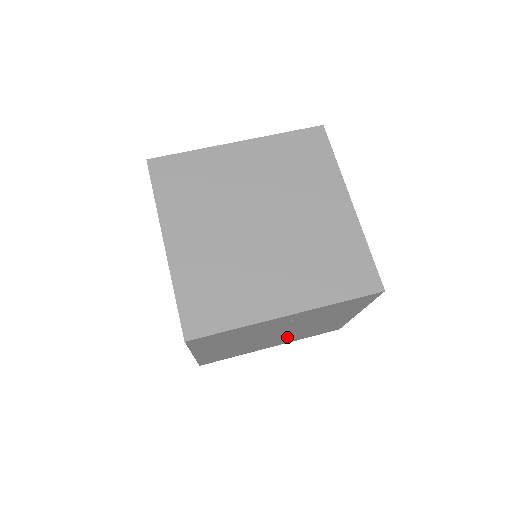
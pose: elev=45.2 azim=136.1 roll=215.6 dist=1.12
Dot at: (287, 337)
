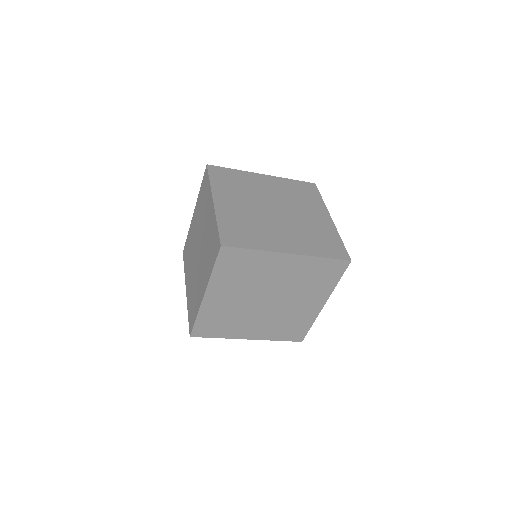
Dot at: (268, 320)
